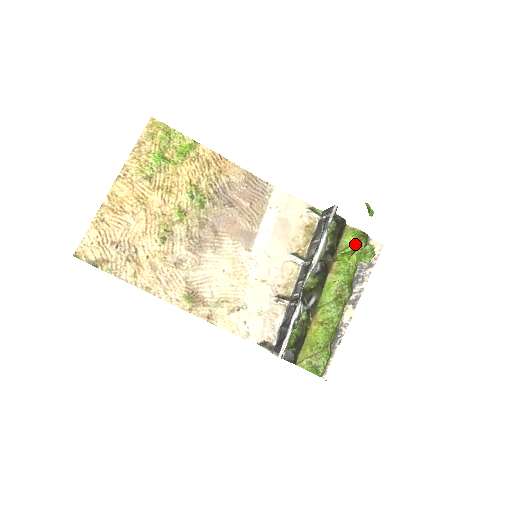
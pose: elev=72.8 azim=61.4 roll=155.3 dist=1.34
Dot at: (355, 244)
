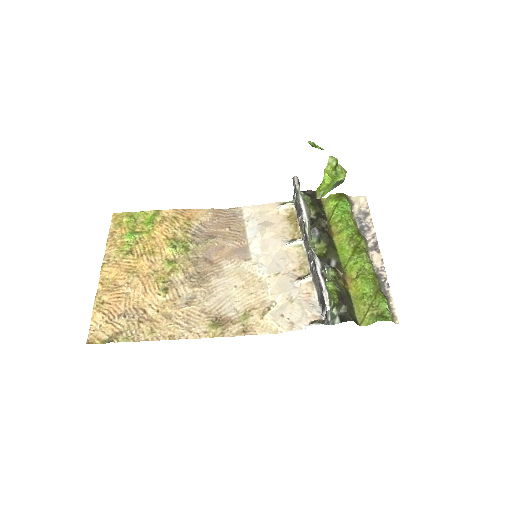
Dot at: (338, 204)
